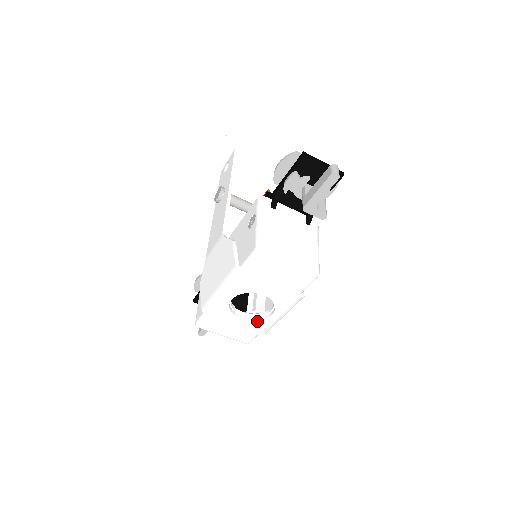
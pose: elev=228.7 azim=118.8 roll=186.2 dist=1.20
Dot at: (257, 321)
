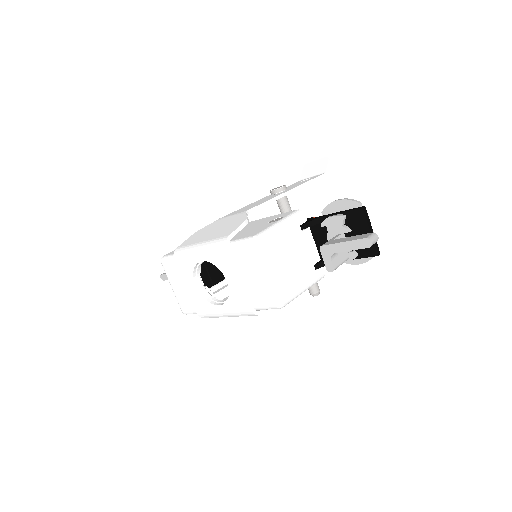
Dot at: (205, 299)
